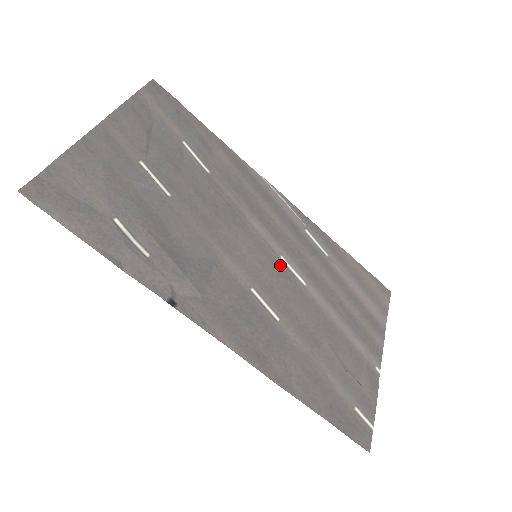
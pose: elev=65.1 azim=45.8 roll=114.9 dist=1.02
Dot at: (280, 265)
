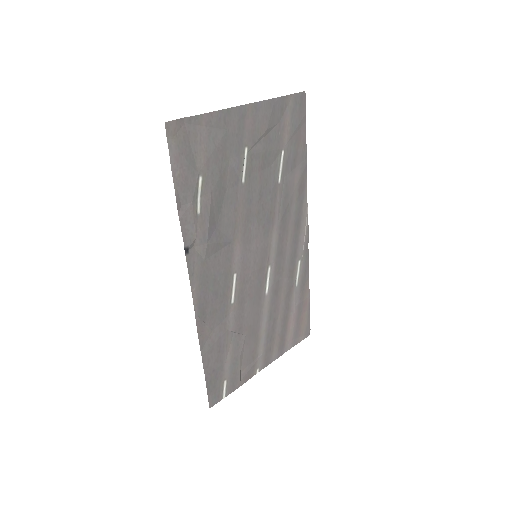
Dot at: (264, 271)
